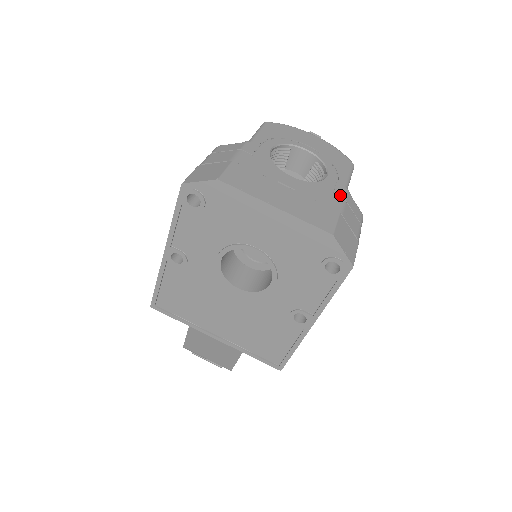
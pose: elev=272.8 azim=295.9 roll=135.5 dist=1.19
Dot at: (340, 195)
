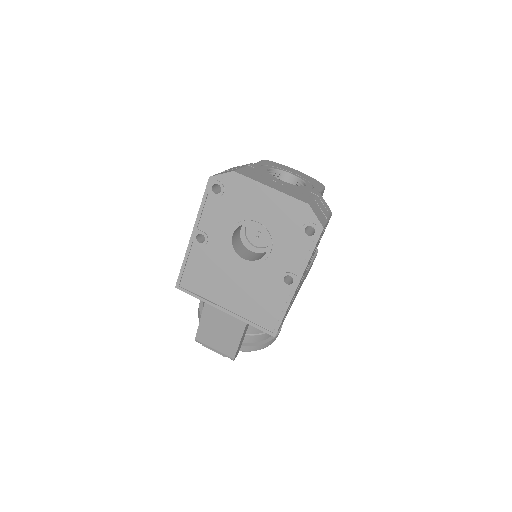
Dot at: (314, 193)
